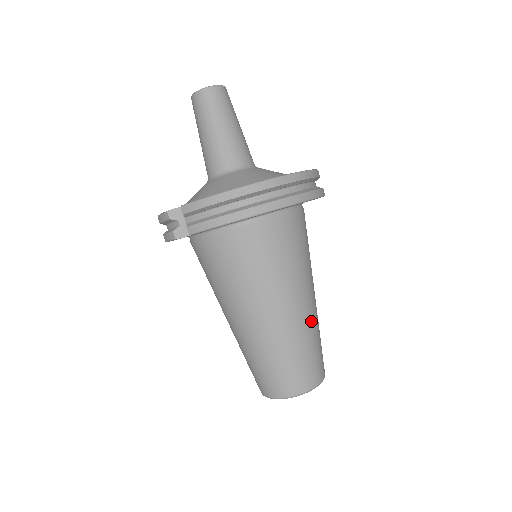
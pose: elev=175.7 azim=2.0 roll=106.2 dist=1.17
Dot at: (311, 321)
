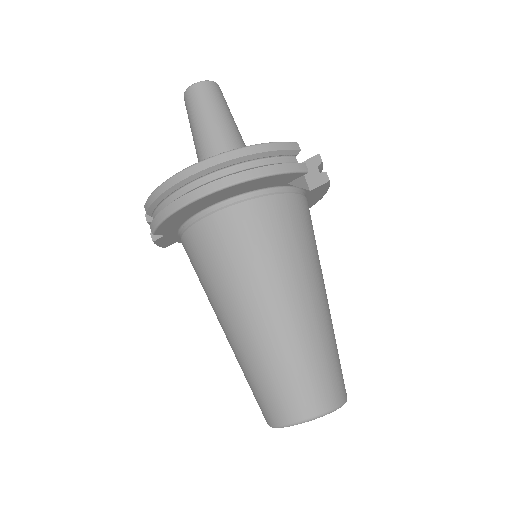
Dot at: (301, 329)
